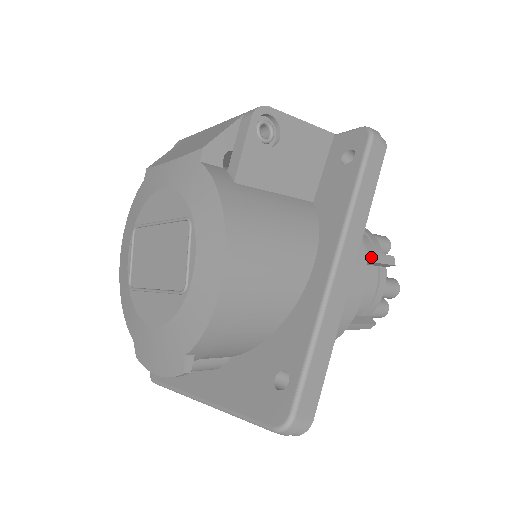
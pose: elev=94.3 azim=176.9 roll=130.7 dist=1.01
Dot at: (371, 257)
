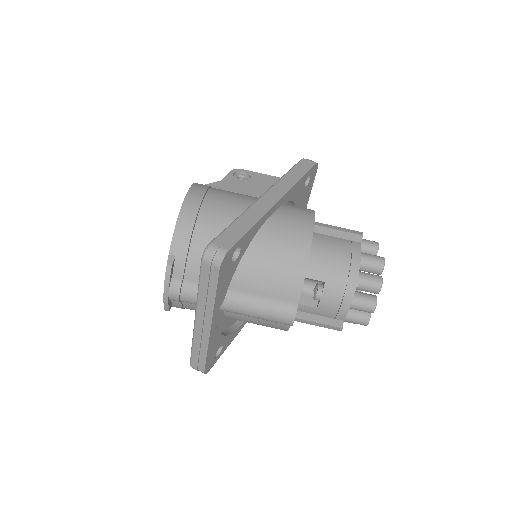
Dot at: (331, 227)
